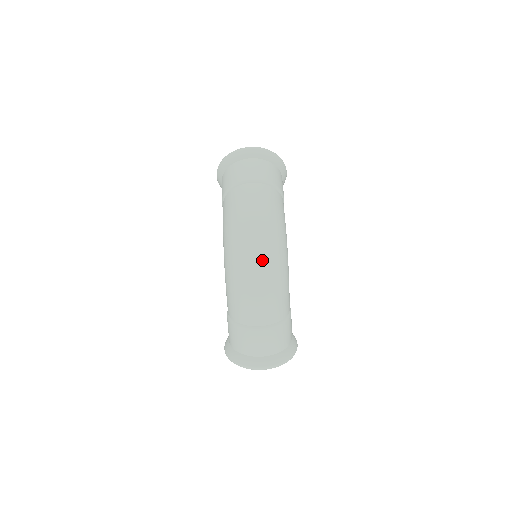
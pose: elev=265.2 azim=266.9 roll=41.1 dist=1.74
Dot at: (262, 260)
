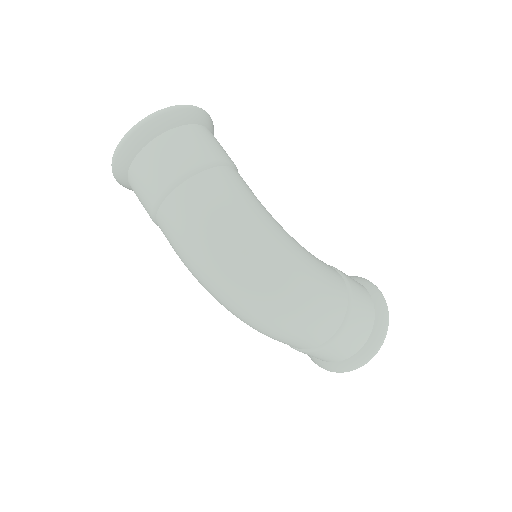
Dot at: (265, 295)
